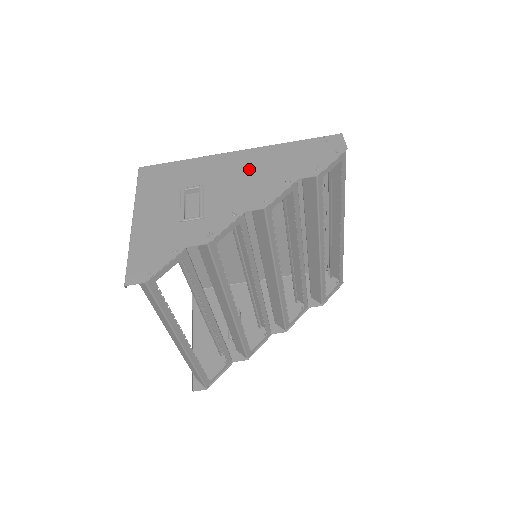
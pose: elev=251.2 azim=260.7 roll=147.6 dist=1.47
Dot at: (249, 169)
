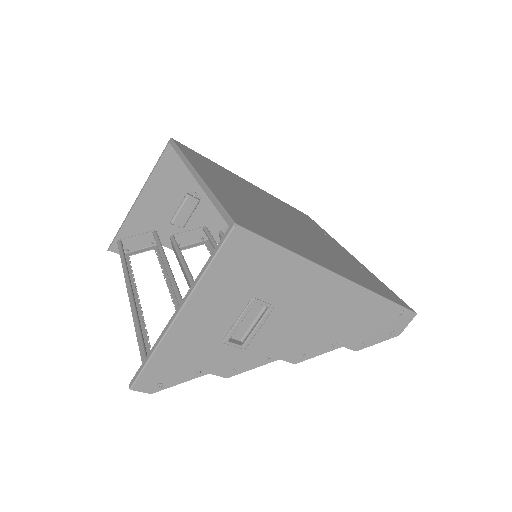
Dot at: (324, 310)
